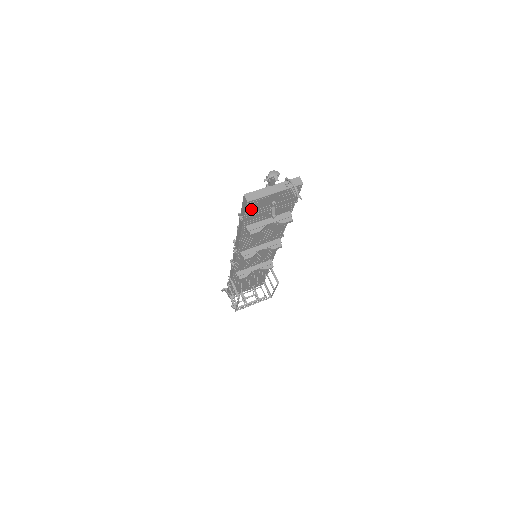
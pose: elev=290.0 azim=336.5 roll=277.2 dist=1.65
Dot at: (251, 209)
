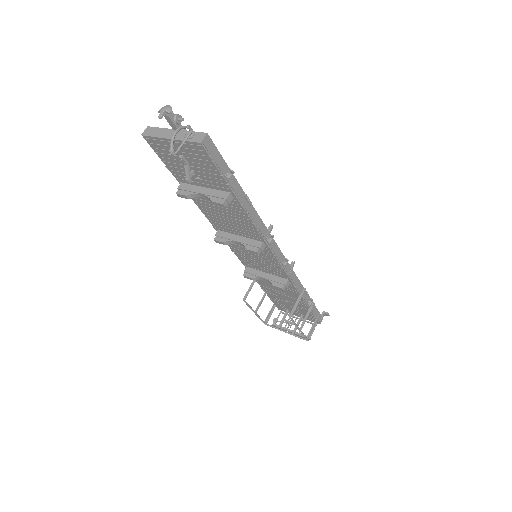
Dot at: (161, 153)
